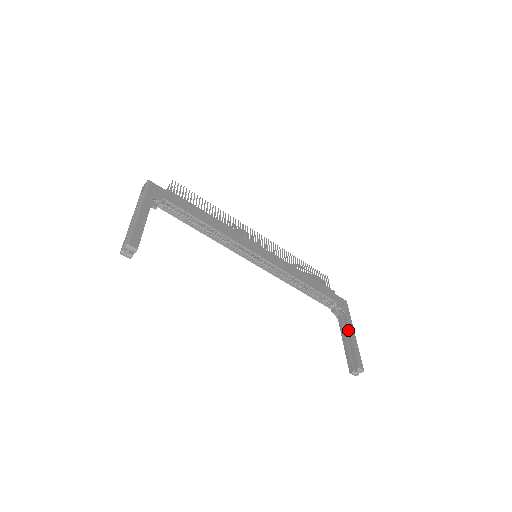
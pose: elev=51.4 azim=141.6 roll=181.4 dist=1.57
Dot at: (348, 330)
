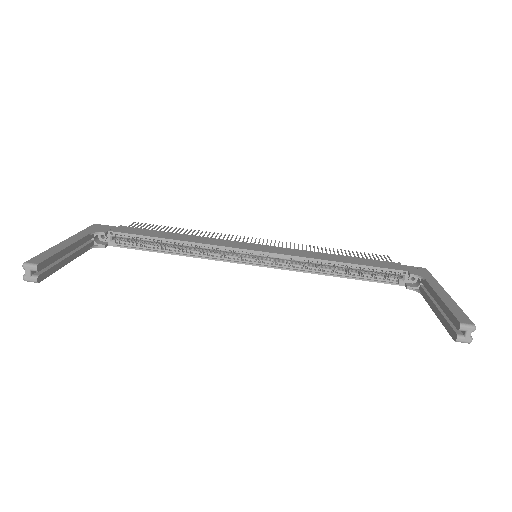
Dot at: (432, 292)
